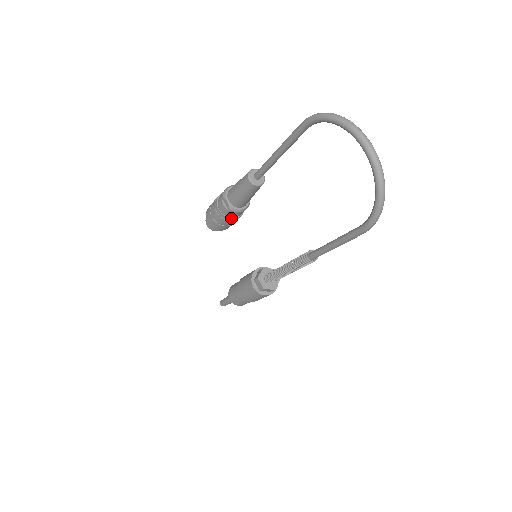
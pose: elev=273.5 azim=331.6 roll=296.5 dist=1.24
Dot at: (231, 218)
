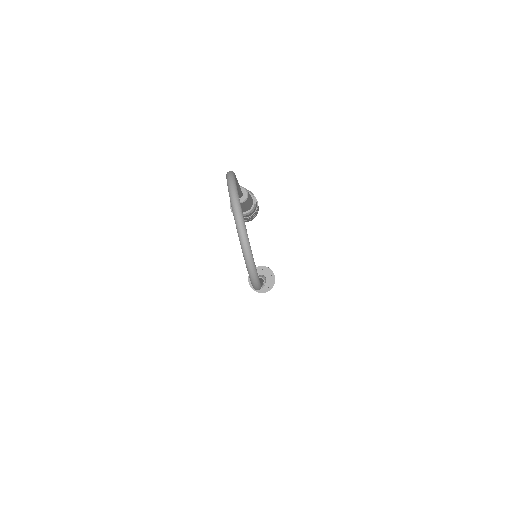
Dot at: occluded
